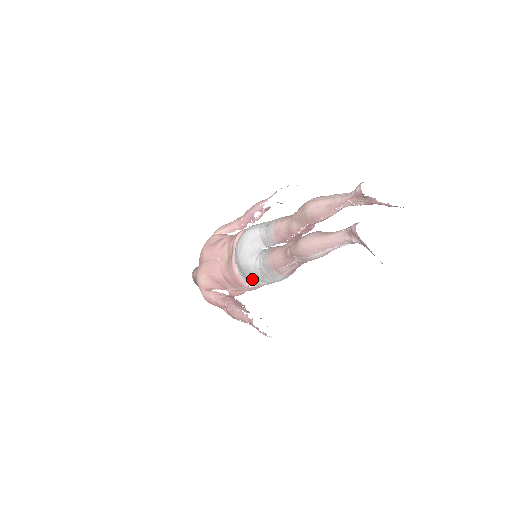
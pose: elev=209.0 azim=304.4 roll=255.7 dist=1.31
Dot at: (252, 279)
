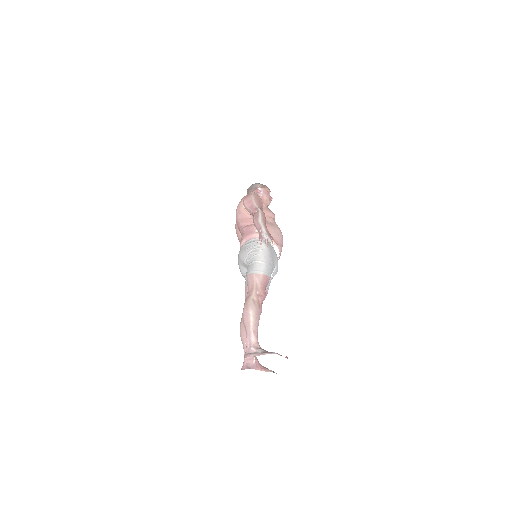
Dot at: occluded
